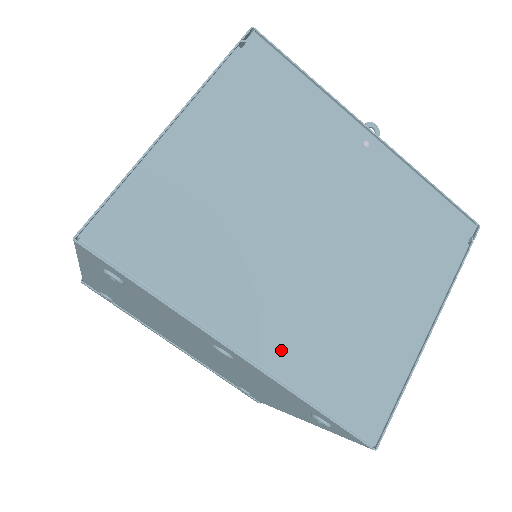
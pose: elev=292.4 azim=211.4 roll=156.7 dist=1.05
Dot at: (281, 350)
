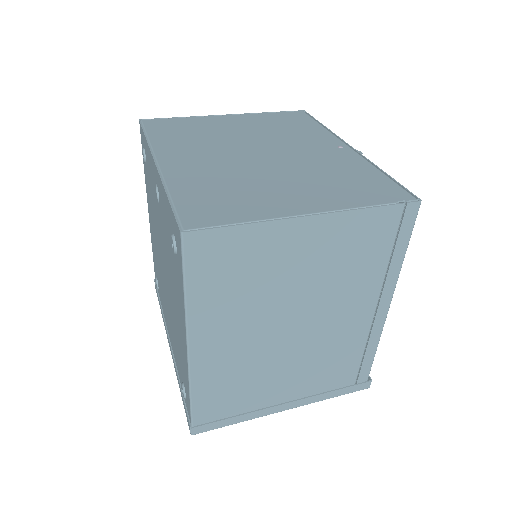
Dot at: (181, 172)
